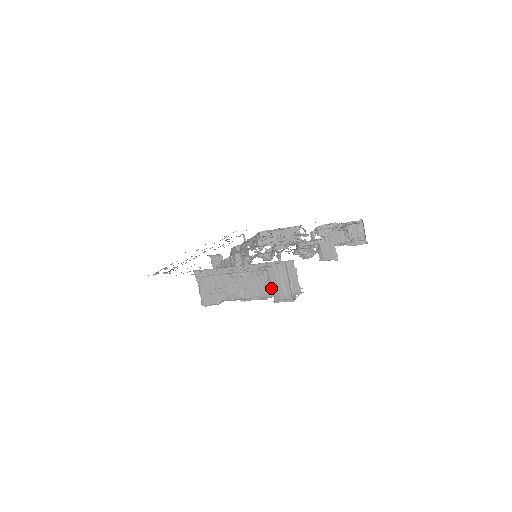
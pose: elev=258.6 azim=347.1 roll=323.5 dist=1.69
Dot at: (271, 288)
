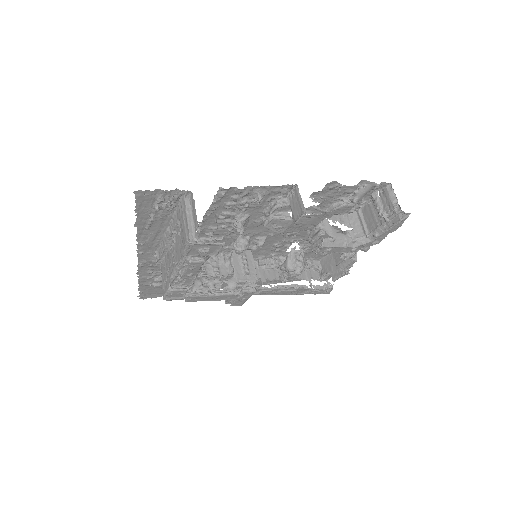
Dot at: occluded
